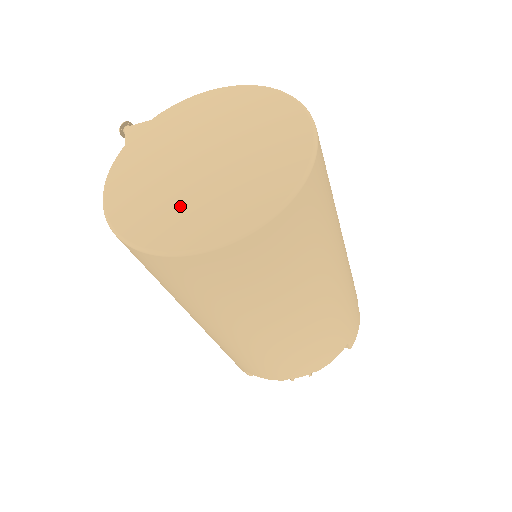
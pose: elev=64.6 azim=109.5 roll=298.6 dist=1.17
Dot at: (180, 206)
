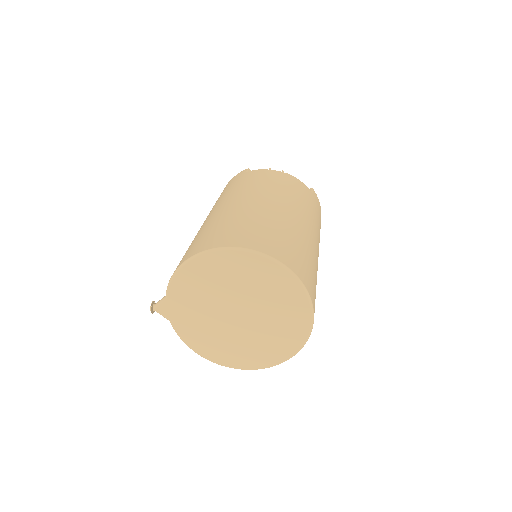
Dot at: (254, 345)
